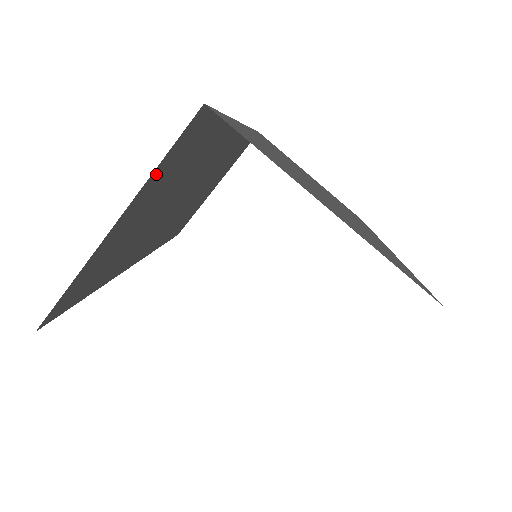
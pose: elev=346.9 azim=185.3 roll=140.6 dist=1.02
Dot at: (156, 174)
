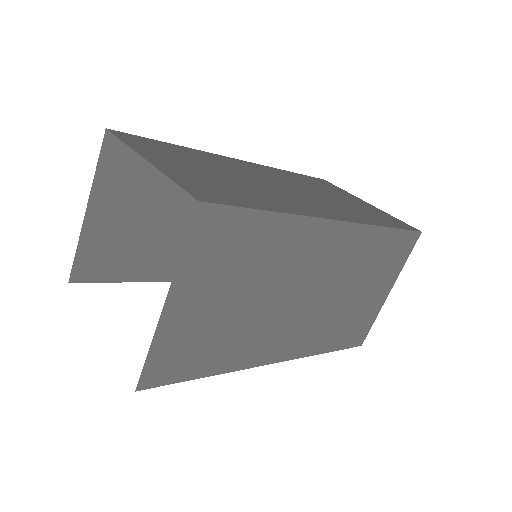
Dot at: (103, 177)
